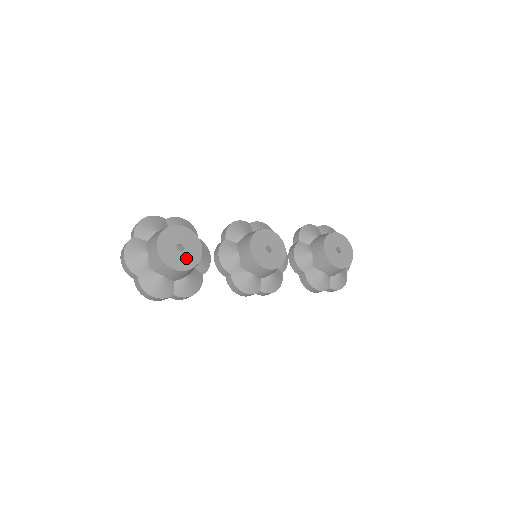
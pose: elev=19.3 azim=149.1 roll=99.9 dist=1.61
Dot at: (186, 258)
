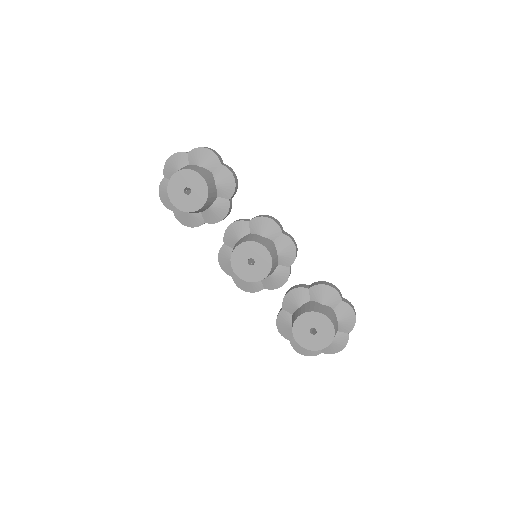
Dot at: (184, 201)
